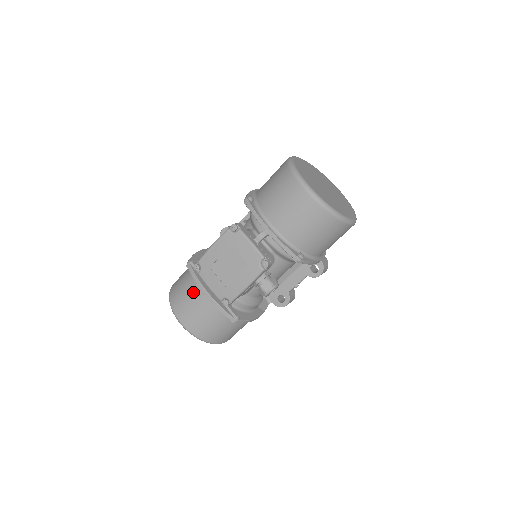
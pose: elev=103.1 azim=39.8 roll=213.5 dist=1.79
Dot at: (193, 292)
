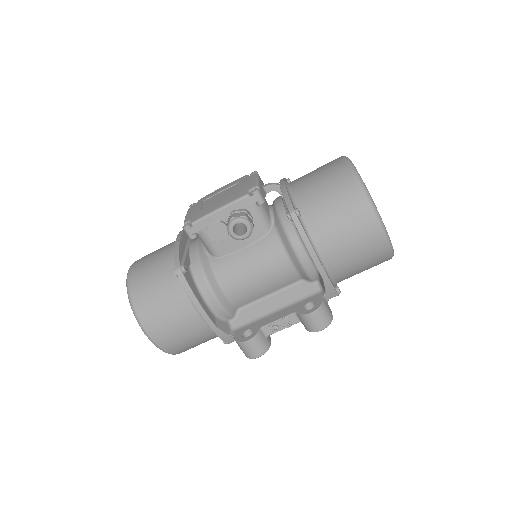
Dot at: occluded
